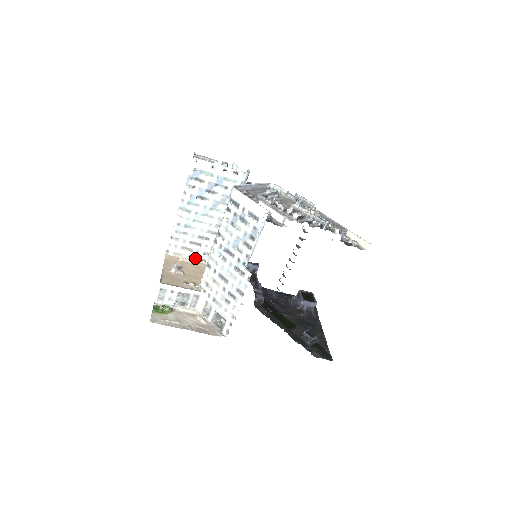
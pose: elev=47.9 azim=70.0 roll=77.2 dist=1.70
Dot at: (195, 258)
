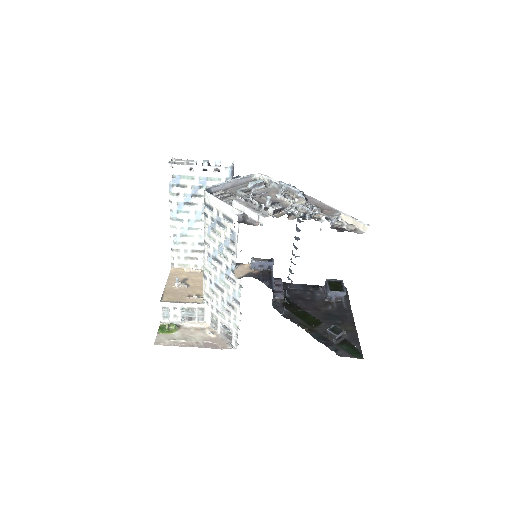
Dot at: (202, 266)
